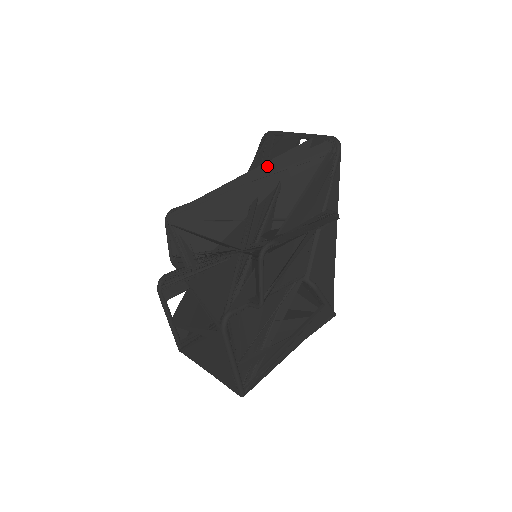
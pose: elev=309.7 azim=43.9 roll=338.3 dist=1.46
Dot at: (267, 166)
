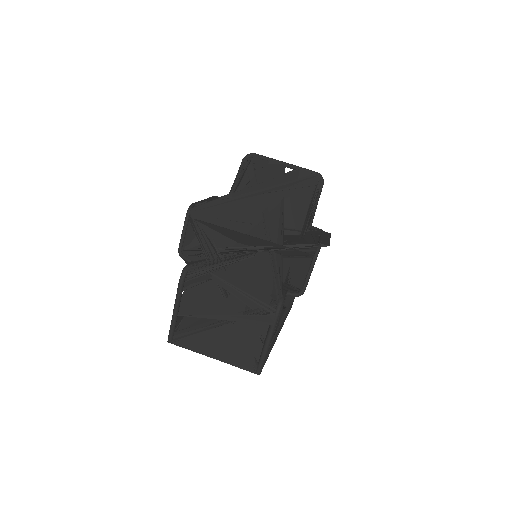
Dot at: (270, 183)
